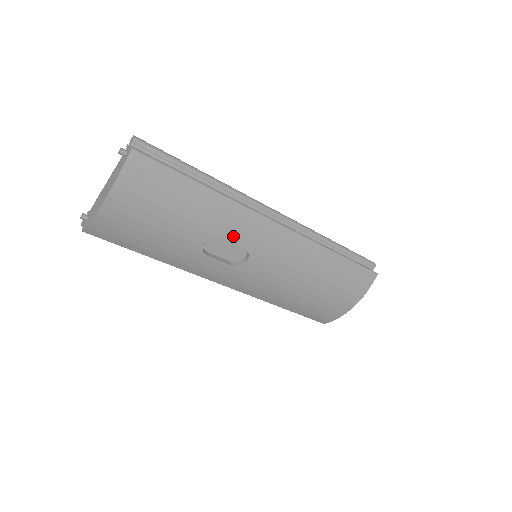
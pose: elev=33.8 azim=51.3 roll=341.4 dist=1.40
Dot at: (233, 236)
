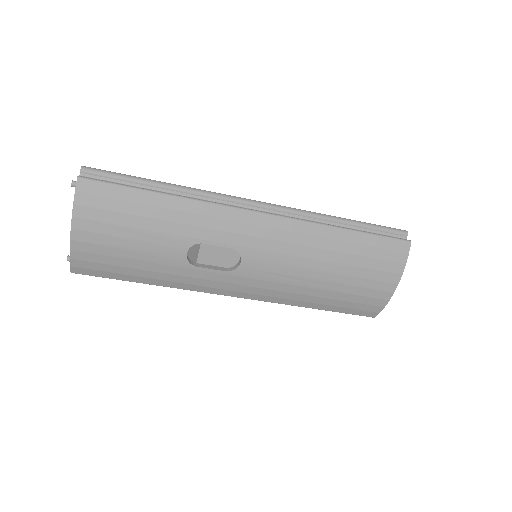
Dot at: (213, 238)
